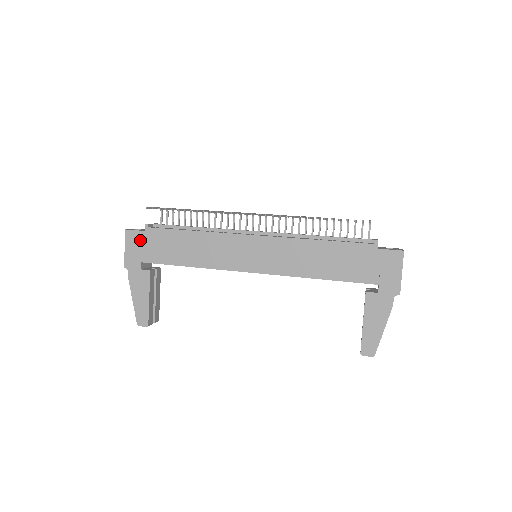
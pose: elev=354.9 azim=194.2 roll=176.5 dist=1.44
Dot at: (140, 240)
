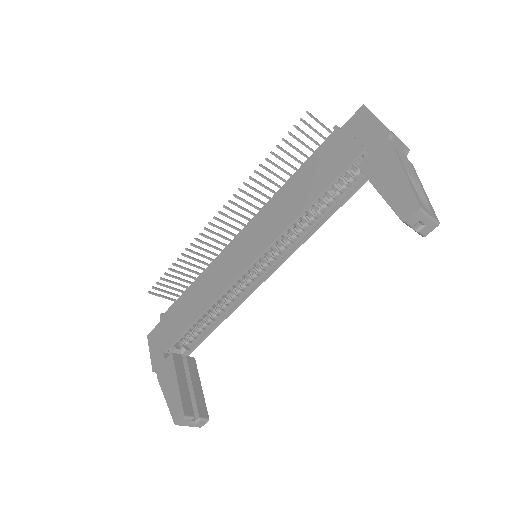
Dot at: (159, 333)
